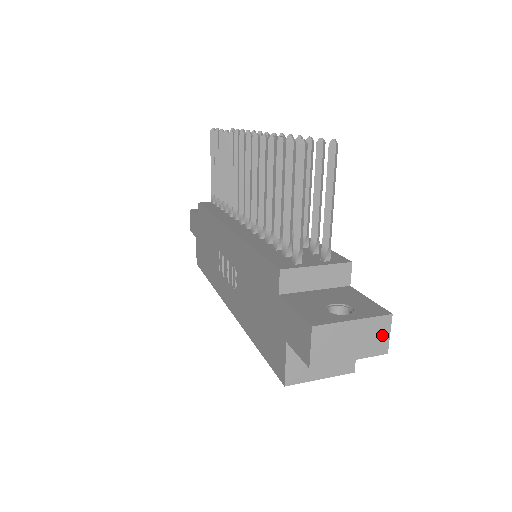
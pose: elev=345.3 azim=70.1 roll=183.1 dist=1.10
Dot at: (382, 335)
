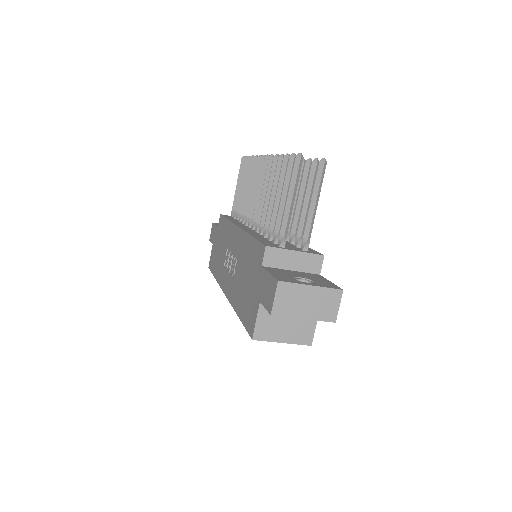
Dot at: (333, 305)
